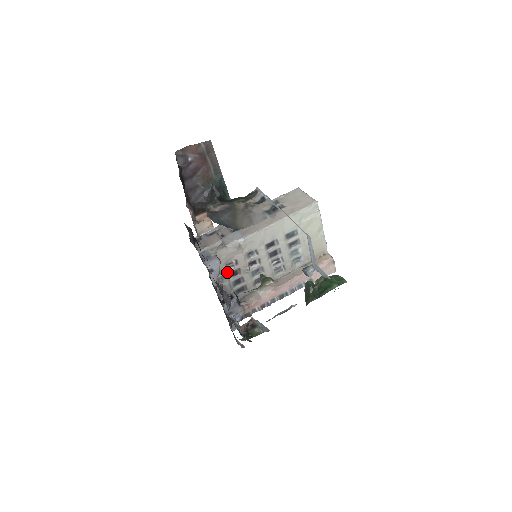
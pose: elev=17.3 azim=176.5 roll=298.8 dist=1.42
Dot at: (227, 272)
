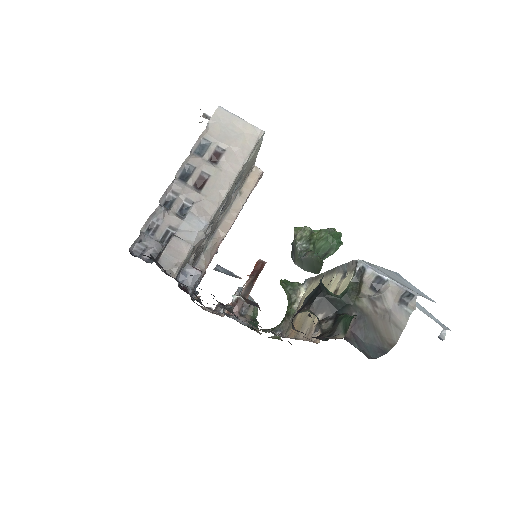
Dot at: (190, 264)
